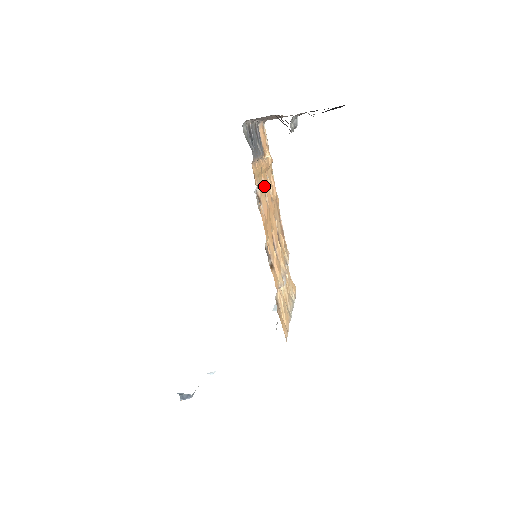
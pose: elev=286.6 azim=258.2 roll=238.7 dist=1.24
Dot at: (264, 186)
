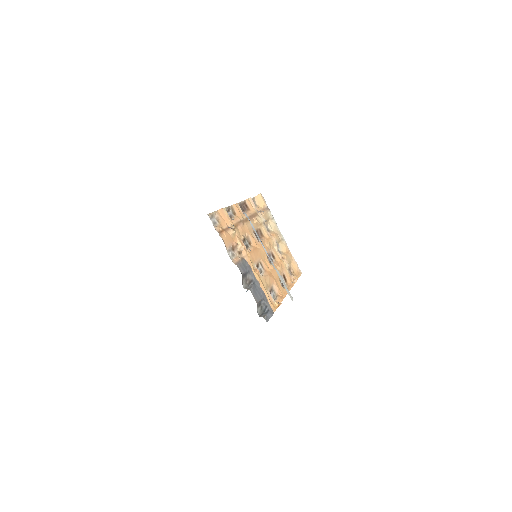
Dot at: (255, 264)
